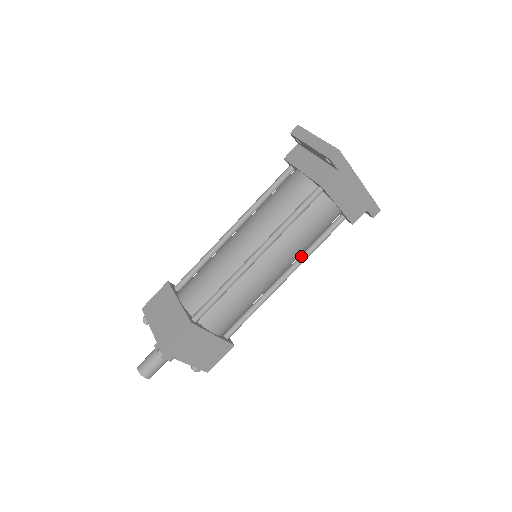
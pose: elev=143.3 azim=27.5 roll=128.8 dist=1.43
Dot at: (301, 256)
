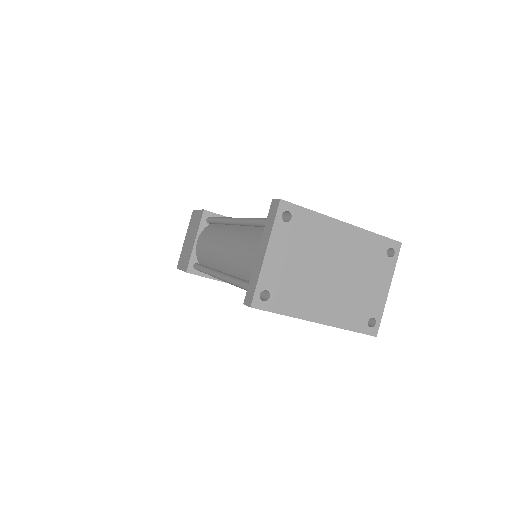
Dot at: occluded
